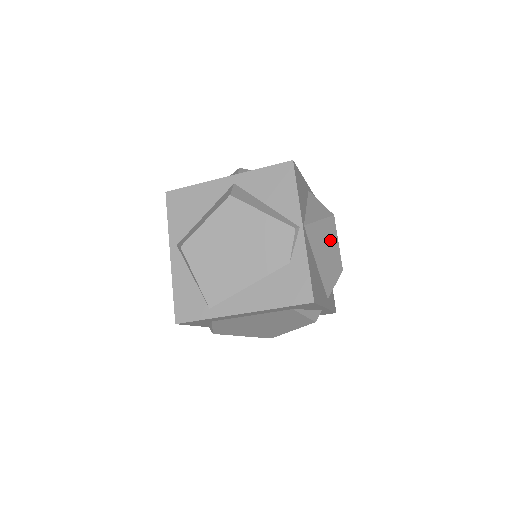
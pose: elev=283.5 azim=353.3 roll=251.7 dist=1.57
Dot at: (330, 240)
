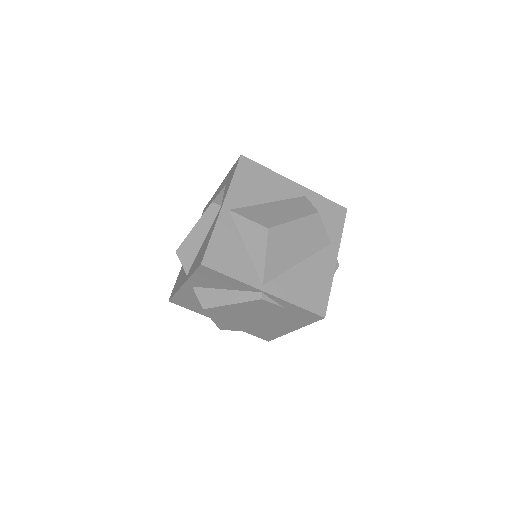
Dot at: (287, 237)
